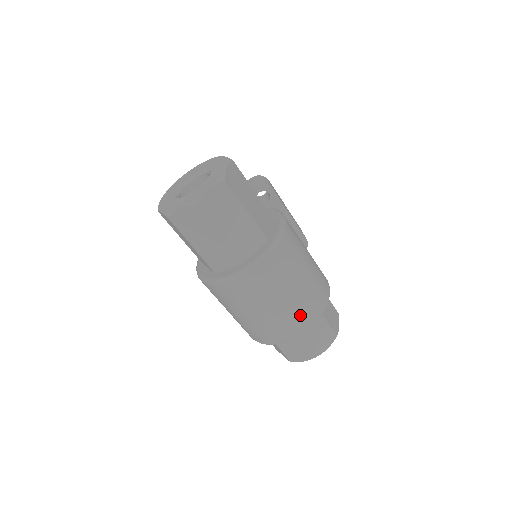
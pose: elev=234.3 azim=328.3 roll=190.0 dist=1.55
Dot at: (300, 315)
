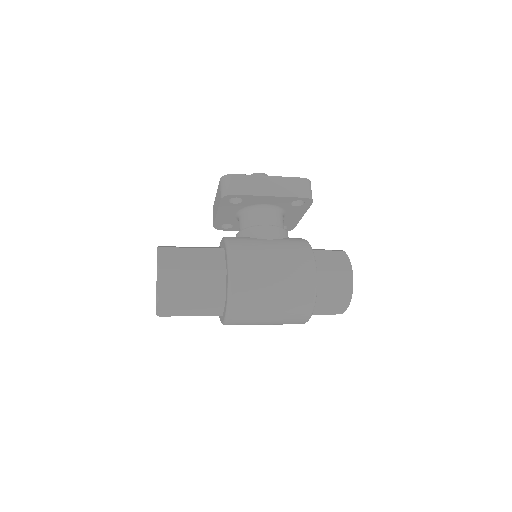
Dot at: (292, 319)
